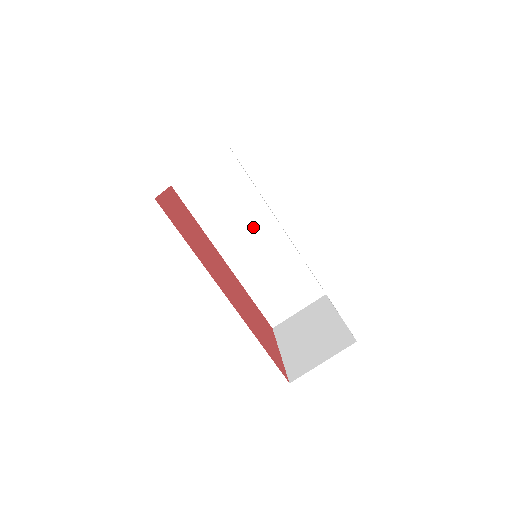
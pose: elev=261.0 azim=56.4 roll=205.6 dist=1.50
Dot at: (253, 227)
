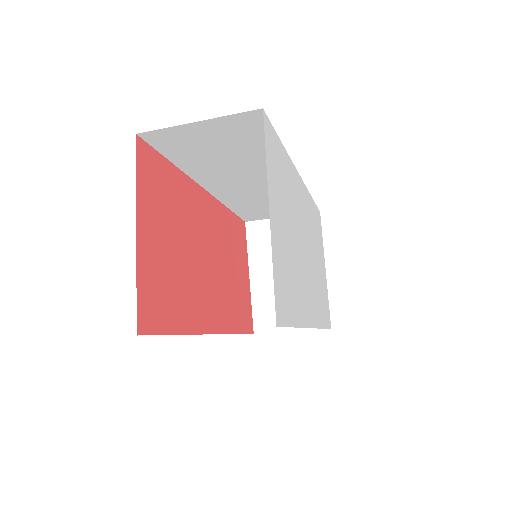
Dot at: (260, 174)
